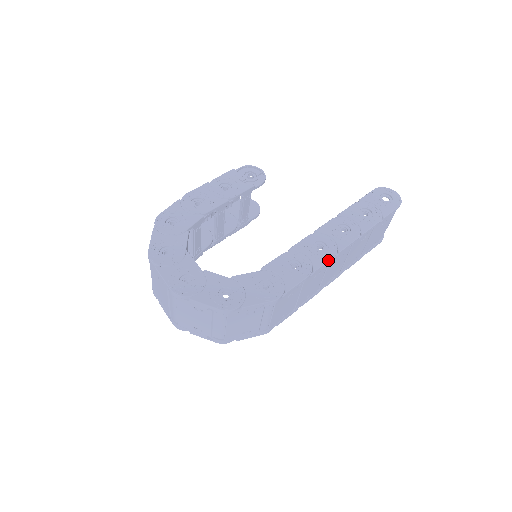
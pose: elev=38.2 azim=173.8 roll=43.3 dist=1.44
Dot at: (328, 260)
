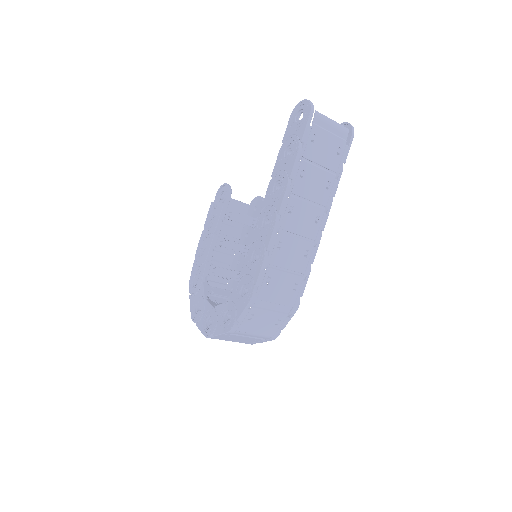
Dot at: (273, 231)
